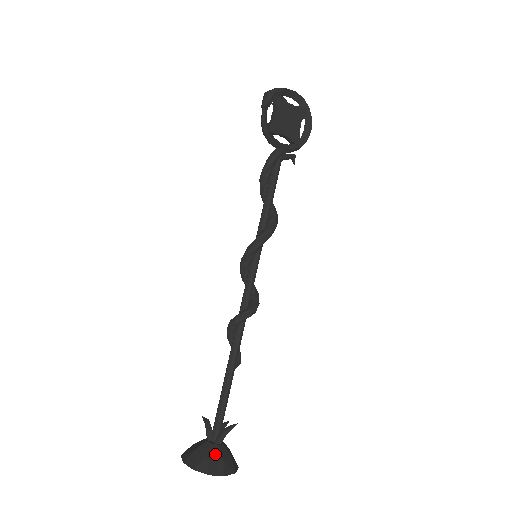
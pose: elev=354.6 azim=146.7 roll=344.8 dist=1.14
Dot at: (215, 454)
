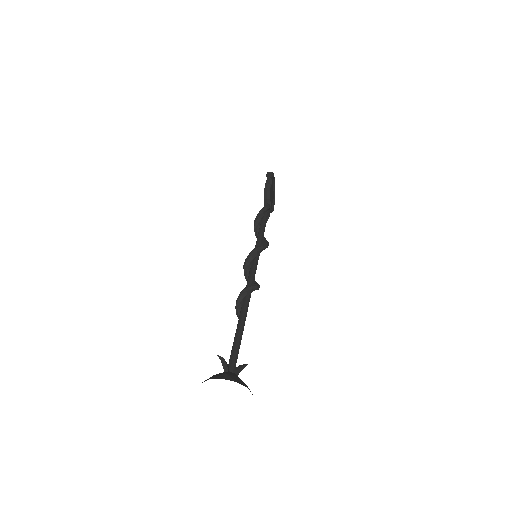
Dot at: occluded
